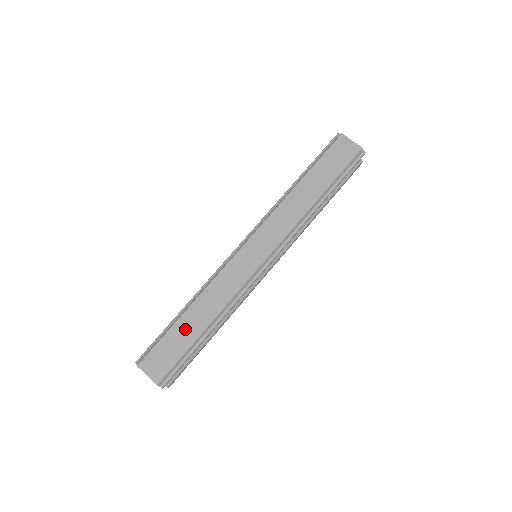
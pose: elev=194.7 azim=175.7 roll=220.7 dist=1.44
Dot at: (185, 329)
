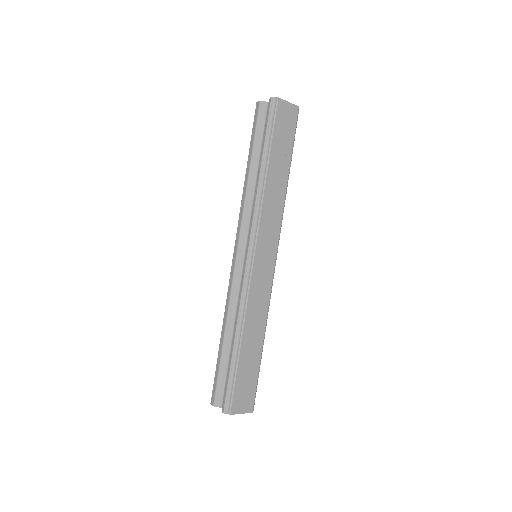
Dot at: (249, 358)
